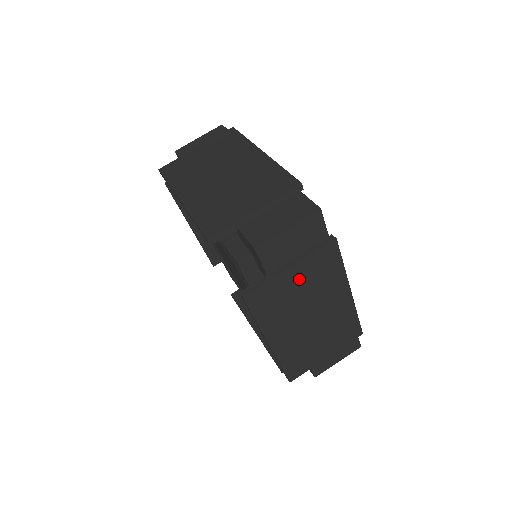
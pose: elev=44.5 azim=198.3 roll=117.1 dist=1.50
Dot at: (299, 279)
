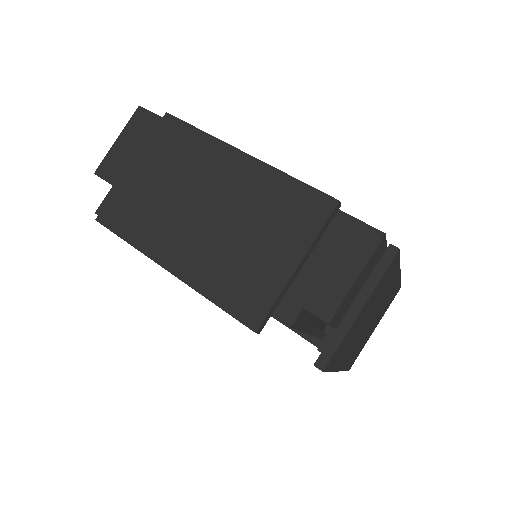
Dot at: (366, 309)
